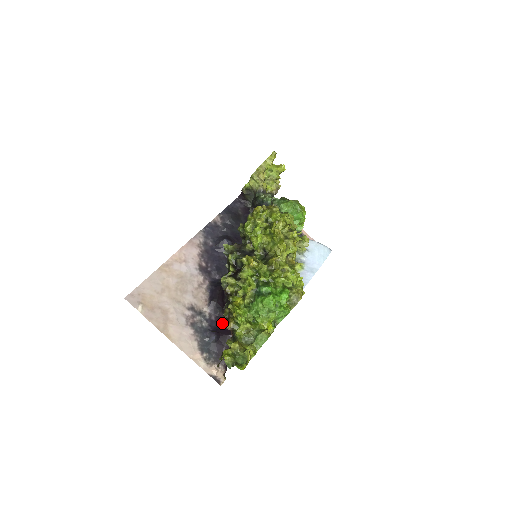
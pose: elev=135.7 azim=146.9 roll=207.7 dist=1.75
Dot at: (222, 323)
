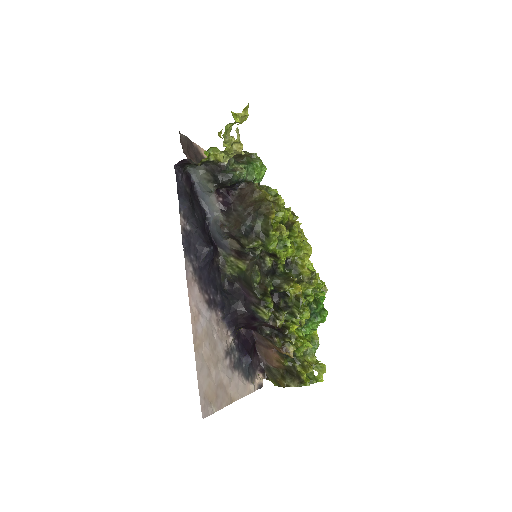
Dot at: (241, 338)
